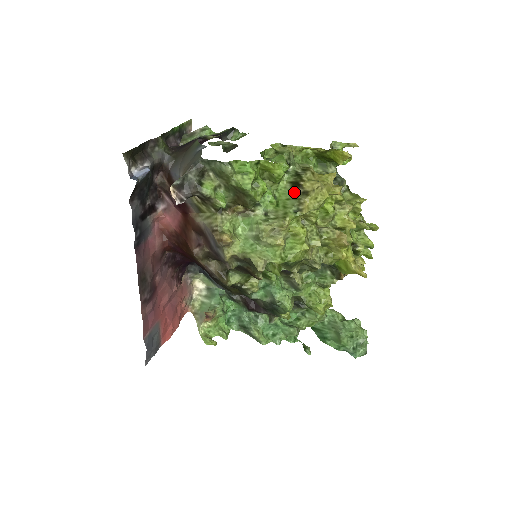
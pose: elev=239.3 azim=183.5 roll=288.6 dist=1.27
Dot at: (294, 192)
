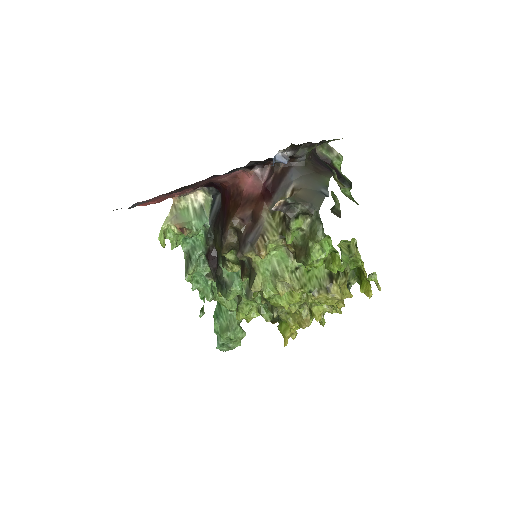
Dot at: (324, 279)
